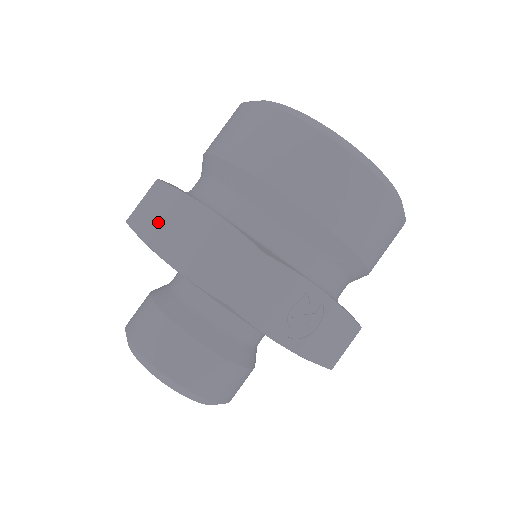
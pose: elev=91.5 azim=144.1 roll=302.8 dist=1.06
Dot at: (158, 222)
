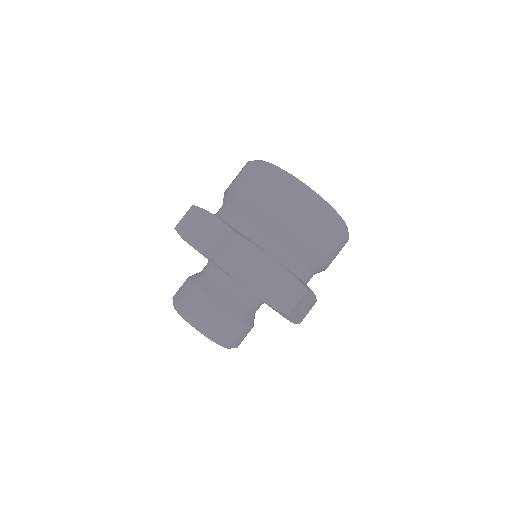
Dot at: (239, 263)
